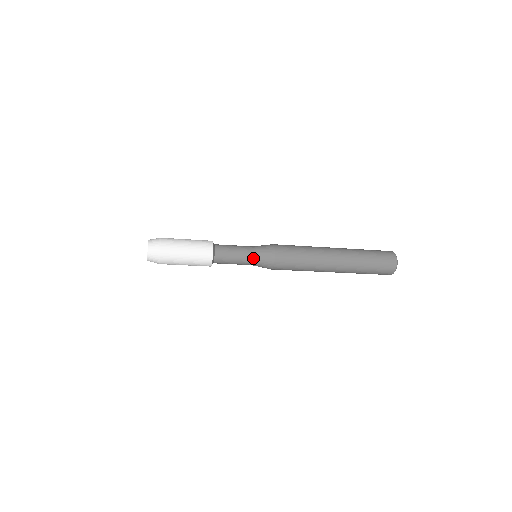
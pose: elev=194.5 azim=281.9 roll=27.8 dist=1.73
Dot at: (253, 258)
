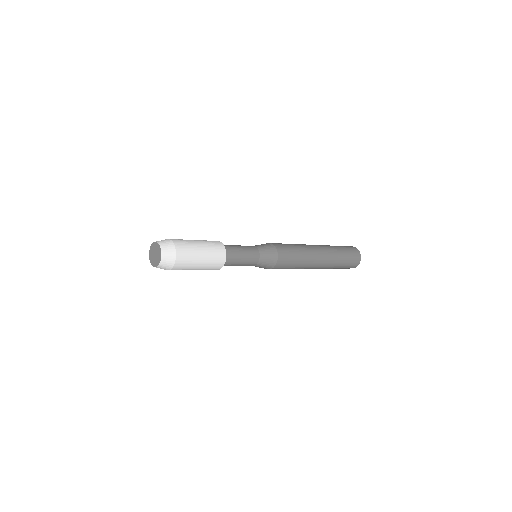
Dot at: occluded
